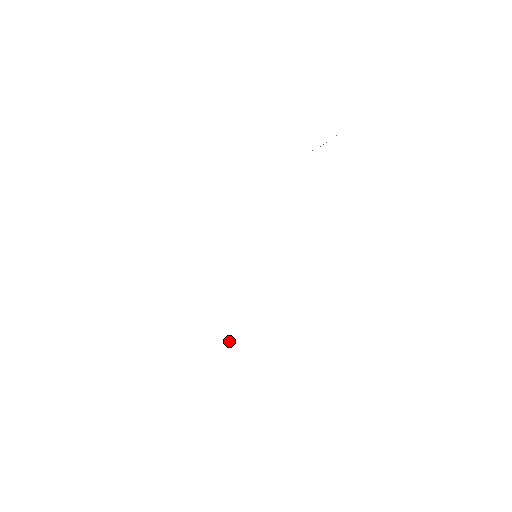
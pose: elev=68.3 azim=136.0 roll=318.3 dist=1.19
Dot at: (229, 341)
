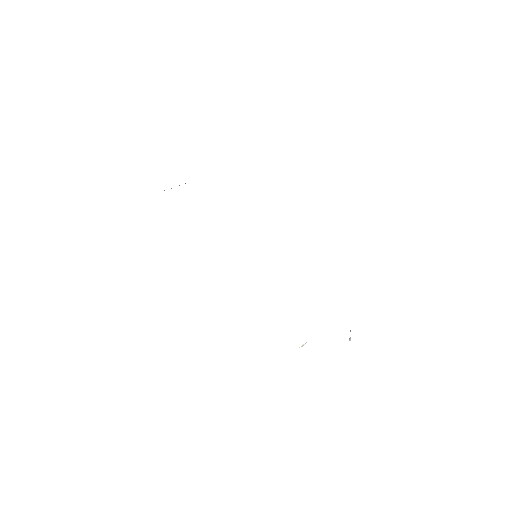
Dot at: (305, 343)
